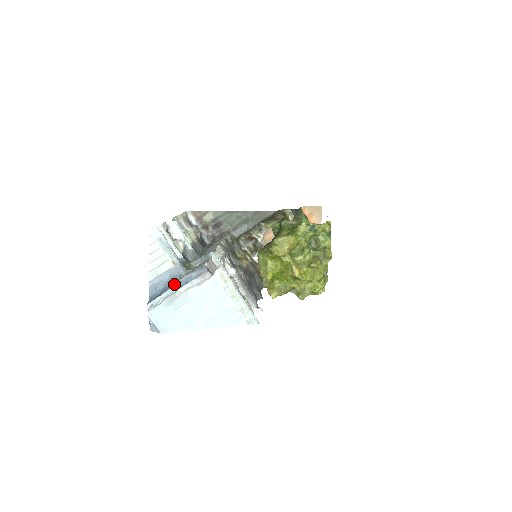
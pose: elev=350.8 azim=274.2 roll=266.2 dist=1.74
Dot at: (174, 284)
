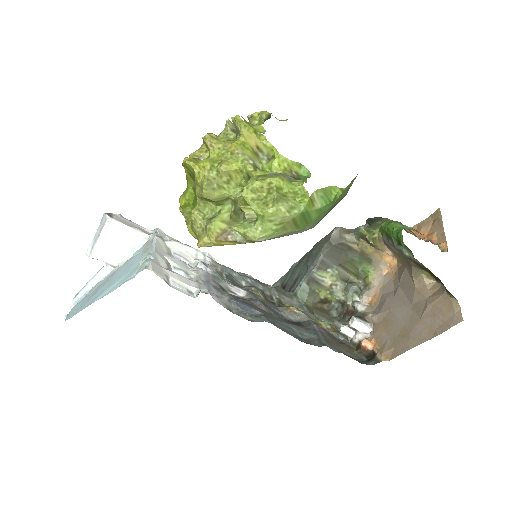
Dot at: occluded
